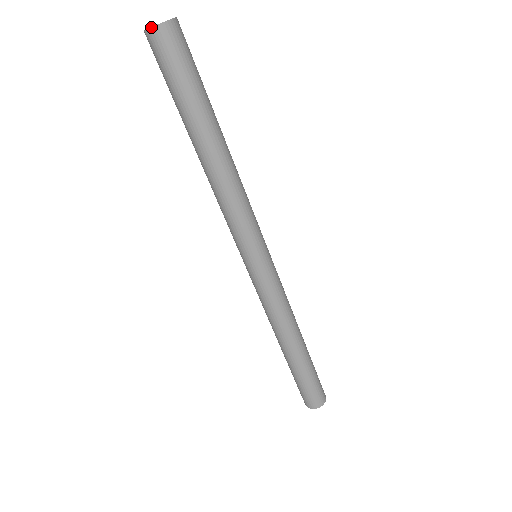
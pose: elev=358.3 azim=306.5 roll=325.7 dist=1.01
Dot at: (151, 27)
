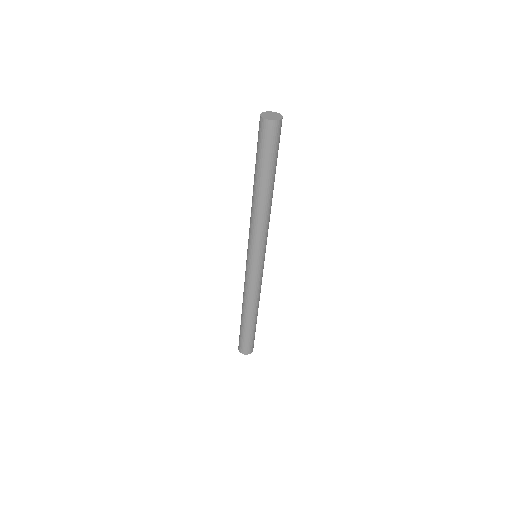
Dot at: (275, 120)
